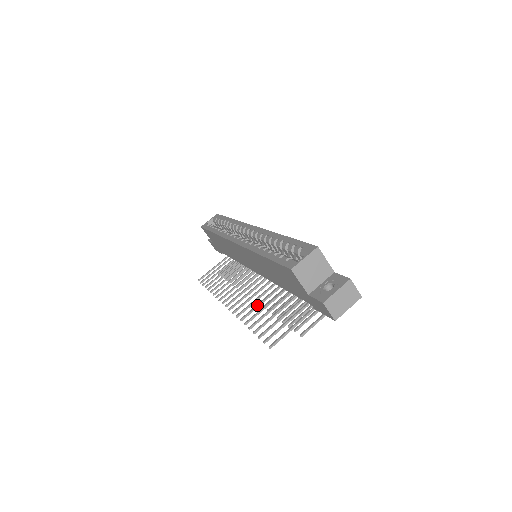
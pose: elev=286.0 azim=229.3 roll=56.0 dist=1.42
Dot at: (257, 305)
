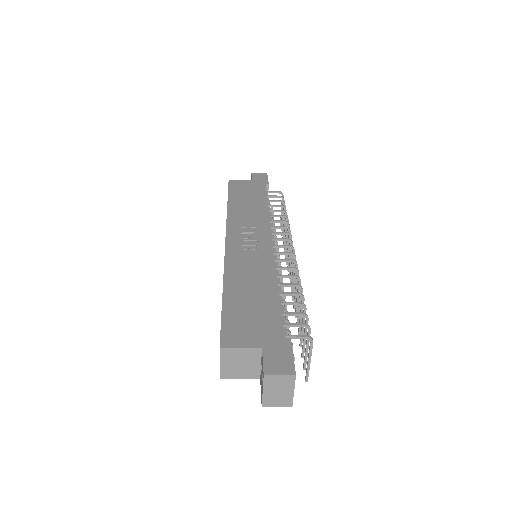
Dot at: occluded
